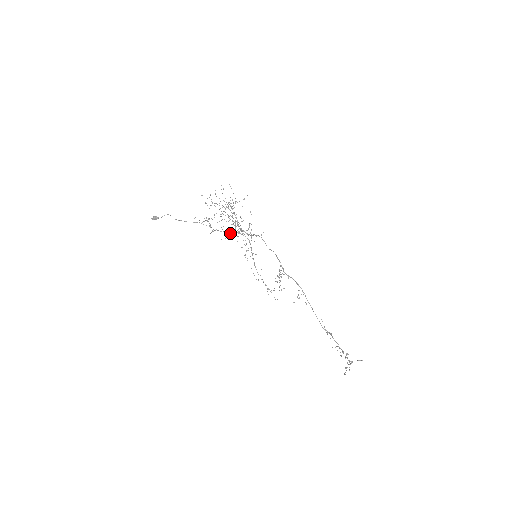
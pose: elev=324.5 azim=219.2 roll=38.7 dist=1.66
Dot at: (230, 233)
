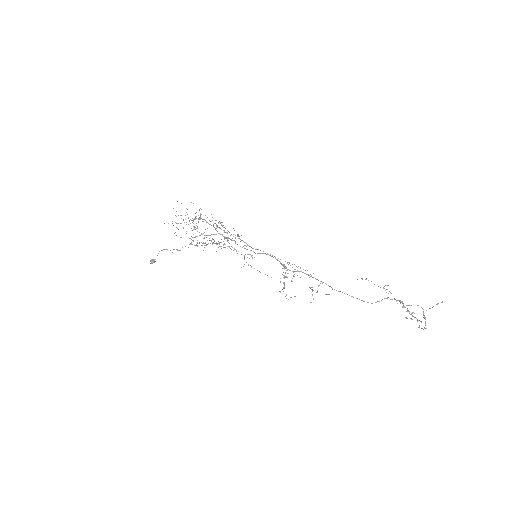
Dot at: (220, 242)
